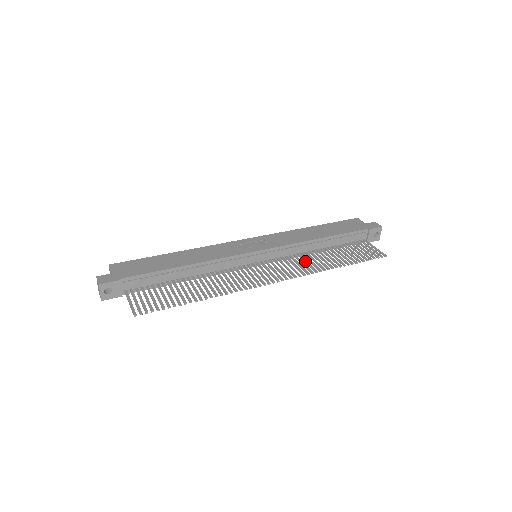
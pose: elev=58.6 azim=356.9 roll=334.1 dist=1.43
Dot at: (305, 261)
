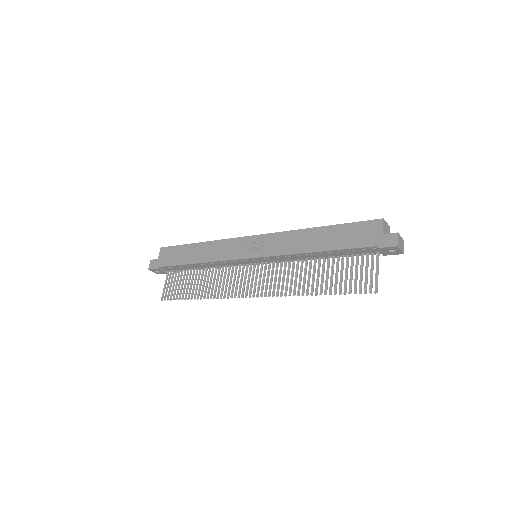
Dot at: (291, 275)
